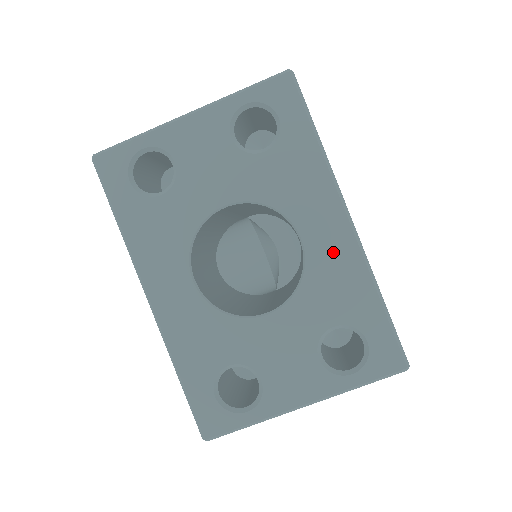
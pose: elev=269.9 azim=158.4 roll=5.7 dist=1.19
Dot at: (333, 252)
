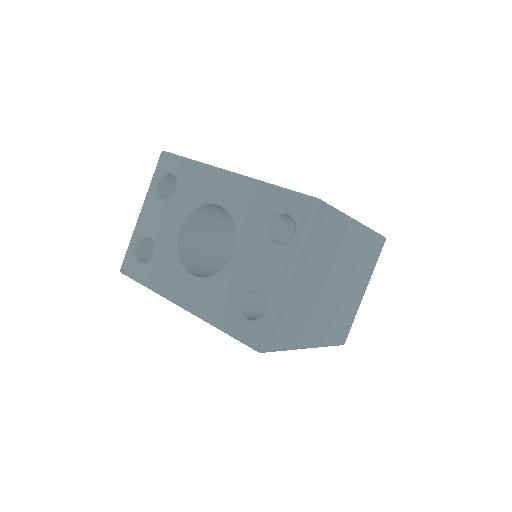
Dot at: (235, 193)
